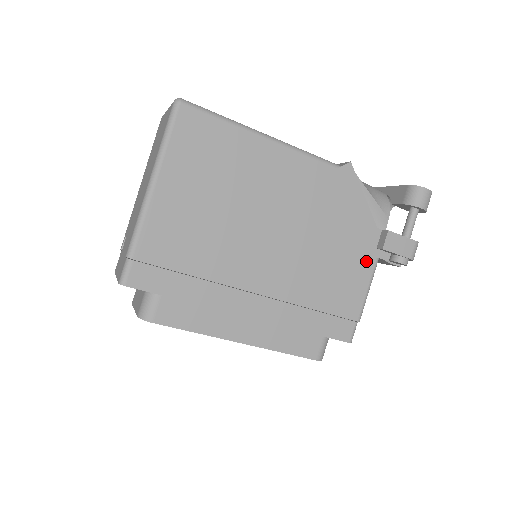
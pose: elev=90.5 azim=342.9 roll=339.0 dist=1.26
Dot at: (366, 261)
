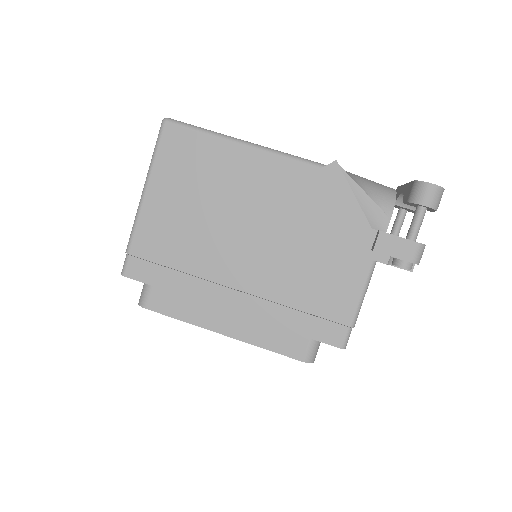
Dot at: (358, 263)
